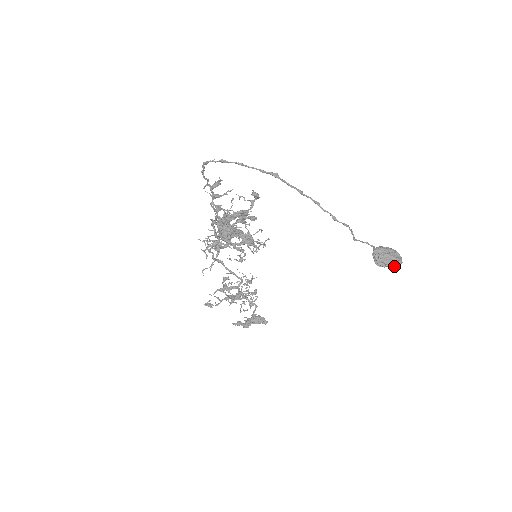
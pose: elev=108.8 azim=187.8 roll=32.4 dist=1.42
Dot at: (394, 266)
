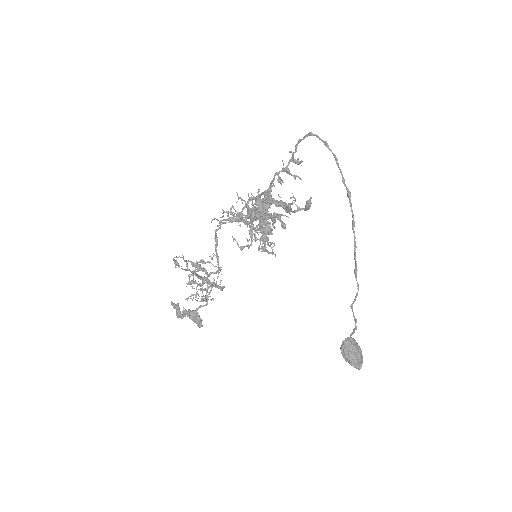
Dot at: (352, 365)
